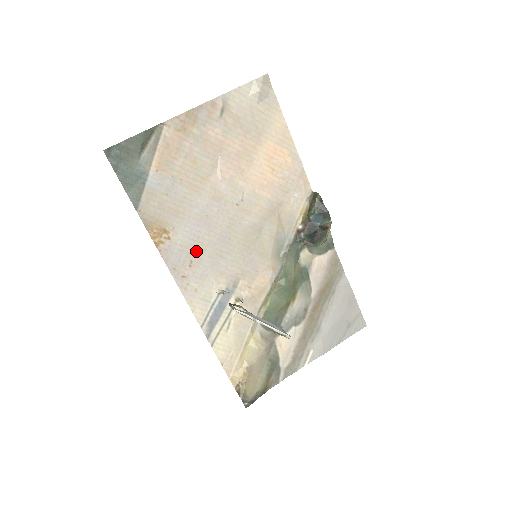
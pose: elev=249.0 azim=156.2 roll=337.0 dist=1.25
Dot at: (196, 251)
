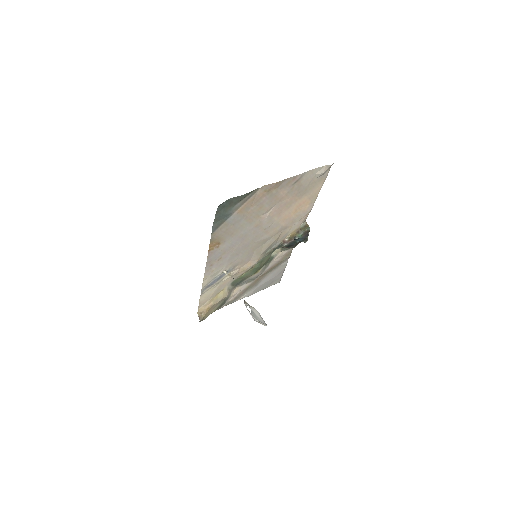
Dot at: (227, 253)
